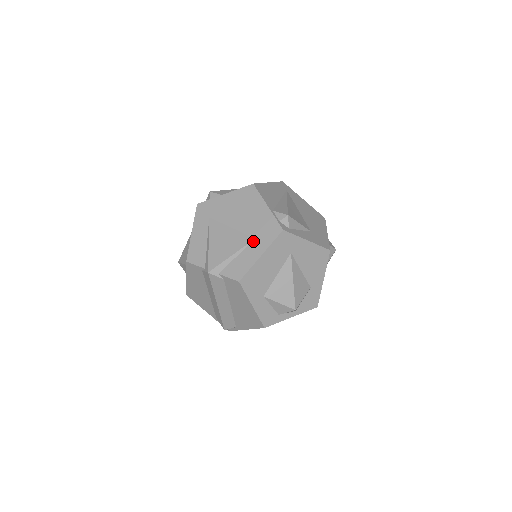
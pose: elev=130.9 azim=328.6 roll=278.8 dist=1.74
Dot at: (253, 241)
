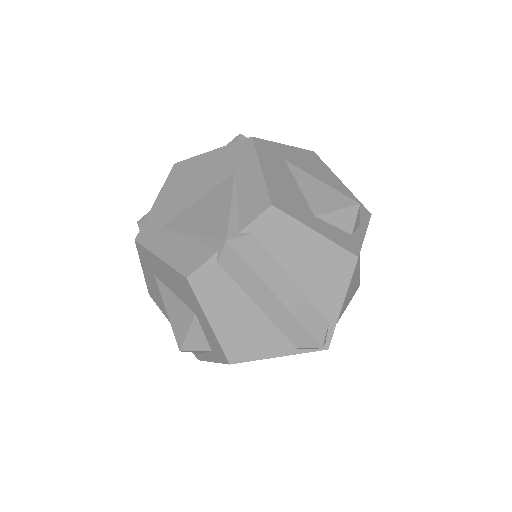
Dot at: (236, 175)
